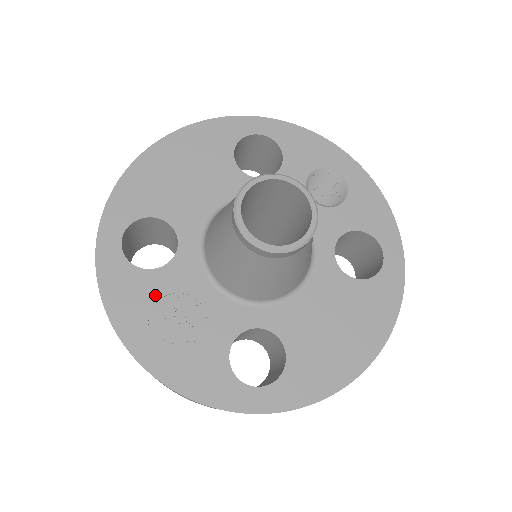
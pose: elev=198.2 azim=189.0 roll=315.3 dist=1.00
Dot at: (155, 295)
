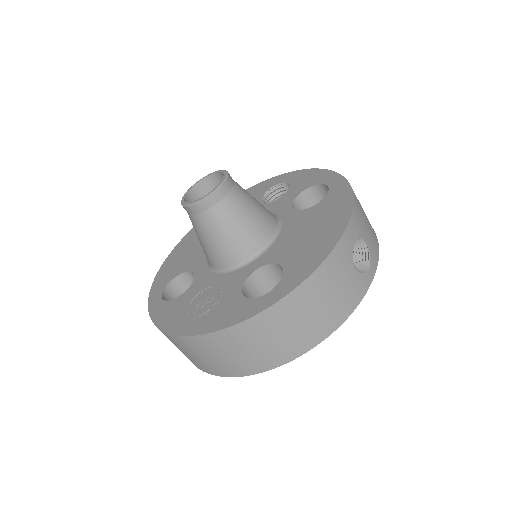
Dot at: (187, 302)
